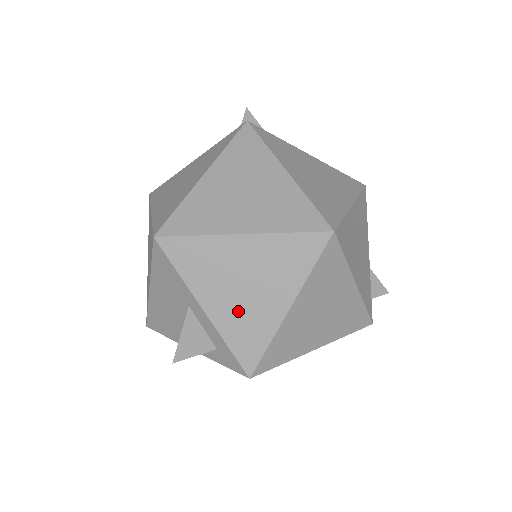
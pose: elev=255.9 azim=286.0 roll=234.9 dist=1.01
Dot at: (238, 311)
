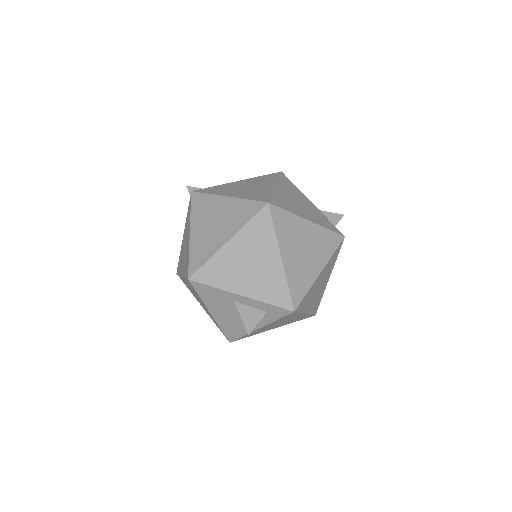
Dot at: (258, 281)
